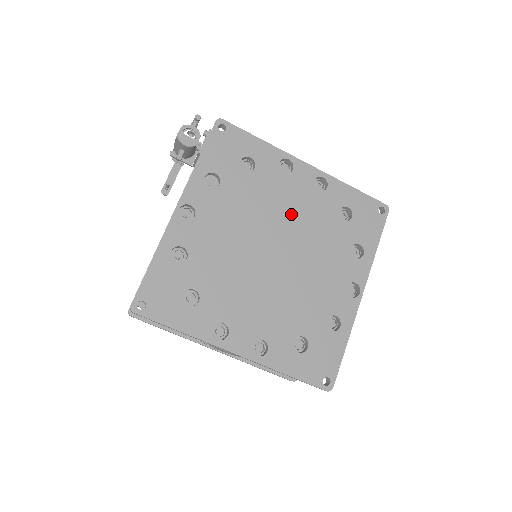
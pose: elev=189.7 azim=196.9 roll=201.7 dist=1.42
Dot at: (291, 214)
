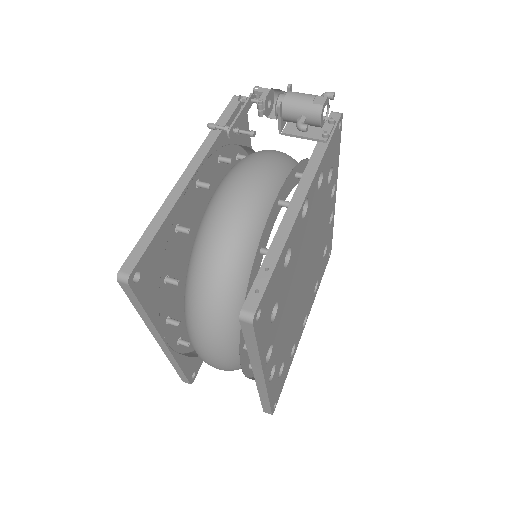
Dot at: (319, 240)
